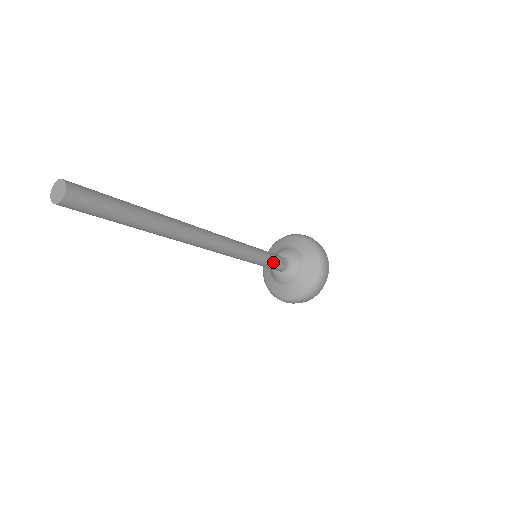
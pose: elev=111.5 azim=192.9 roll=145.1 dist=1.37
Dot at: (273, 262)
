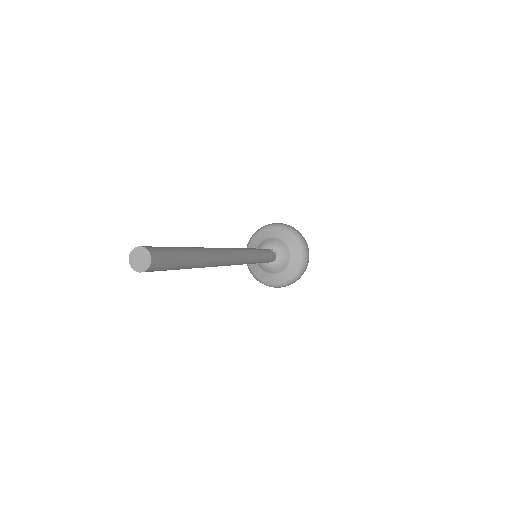
Dot at: (269, 256)
